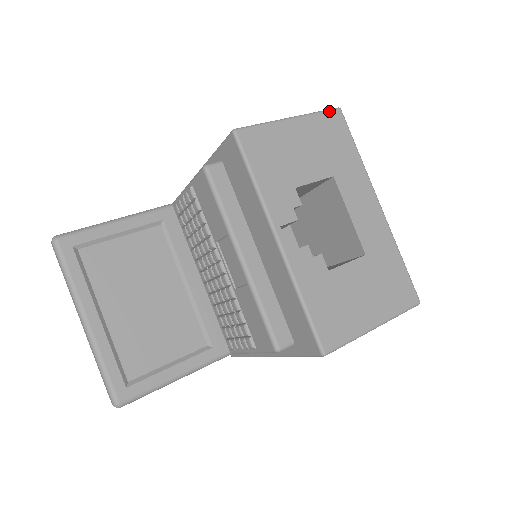
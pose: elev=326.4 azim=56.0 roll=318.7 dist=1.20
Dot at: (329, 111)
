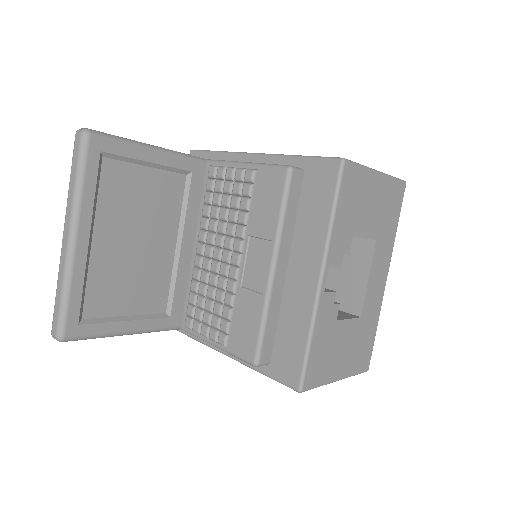
Dot at: (400, 181)
